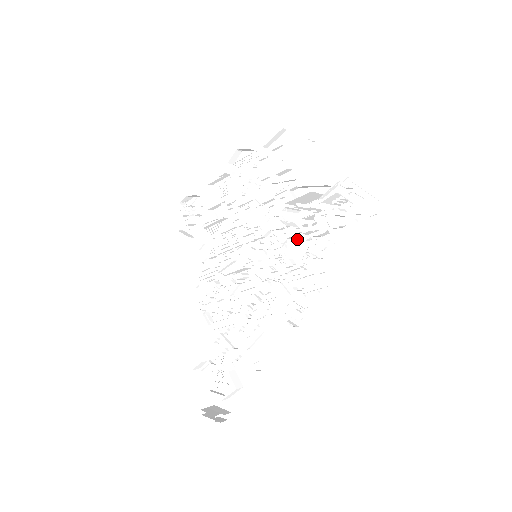
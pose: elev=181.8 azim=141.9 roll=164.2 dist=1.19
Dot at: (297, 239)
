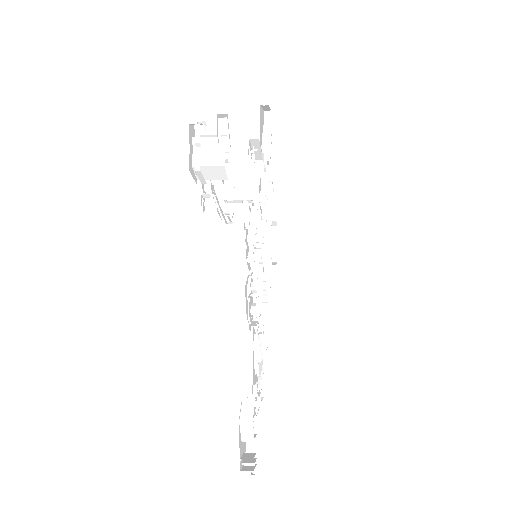
Dot at: occluded
